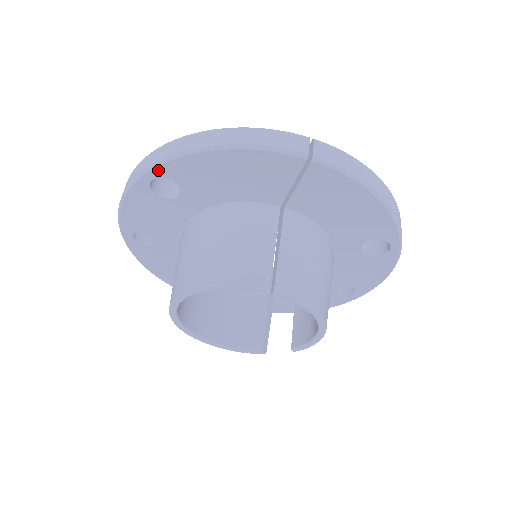
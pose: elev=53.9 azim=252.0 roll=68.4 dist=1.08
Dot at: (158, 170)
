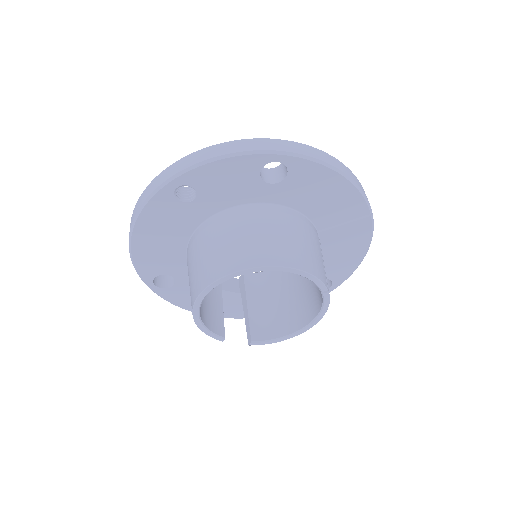
Dot at: (291, 159)
